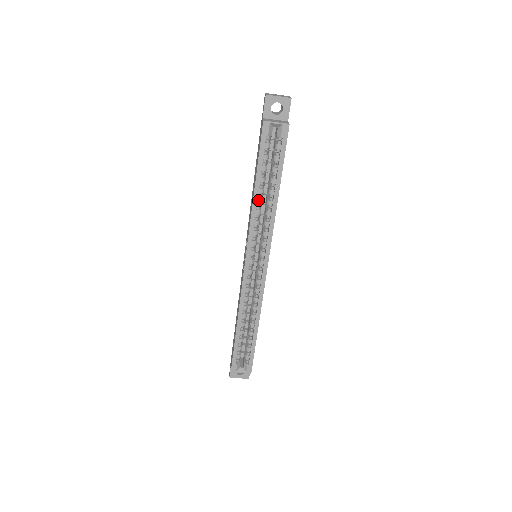
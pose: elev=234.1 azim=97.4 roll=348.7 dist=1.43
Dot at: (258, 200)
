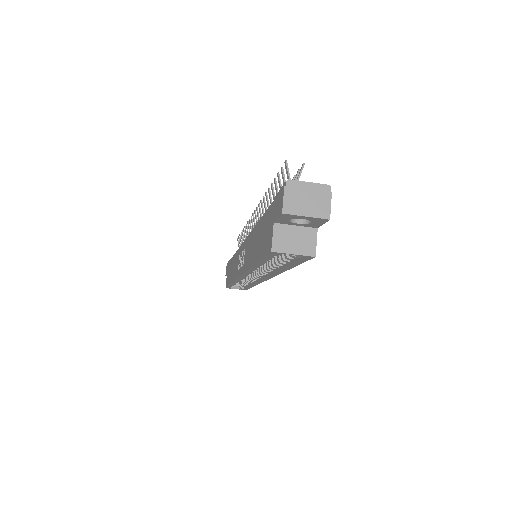
Dot at: occluded
